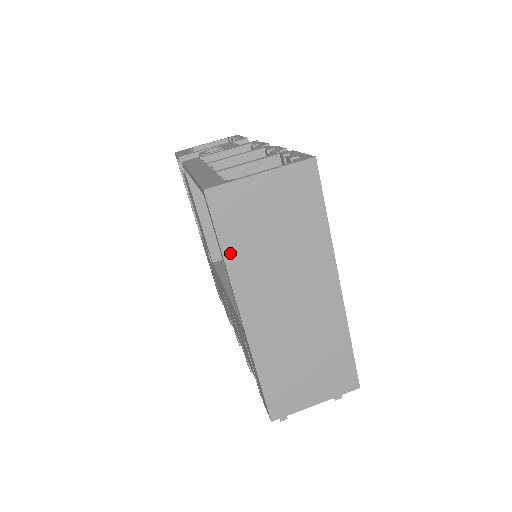
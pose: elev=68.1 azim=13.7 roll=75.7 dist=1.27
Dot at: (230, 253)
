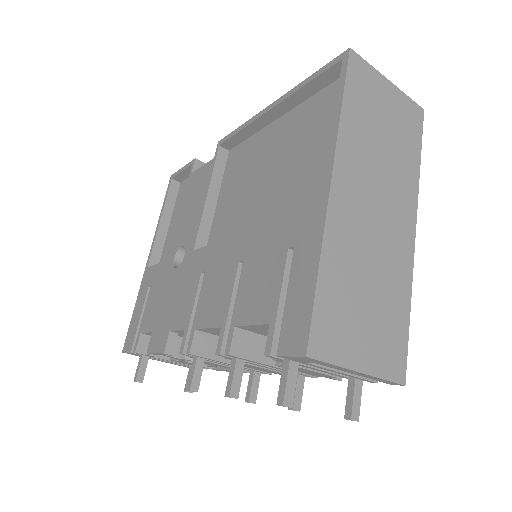
Dot at: (347, 113)
